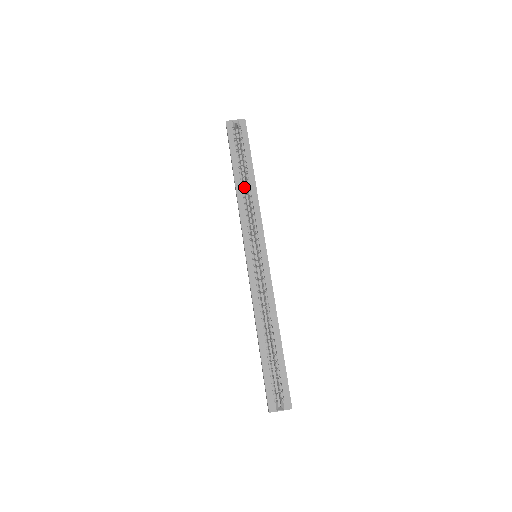
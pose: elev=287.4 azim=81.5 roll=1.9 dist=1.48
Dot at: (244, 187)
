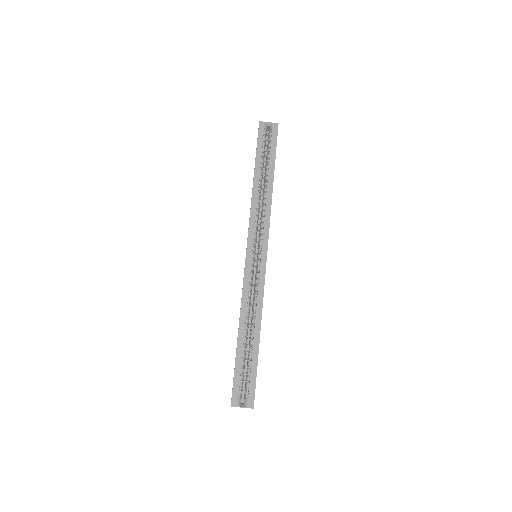
Dot at: (261, 188)
